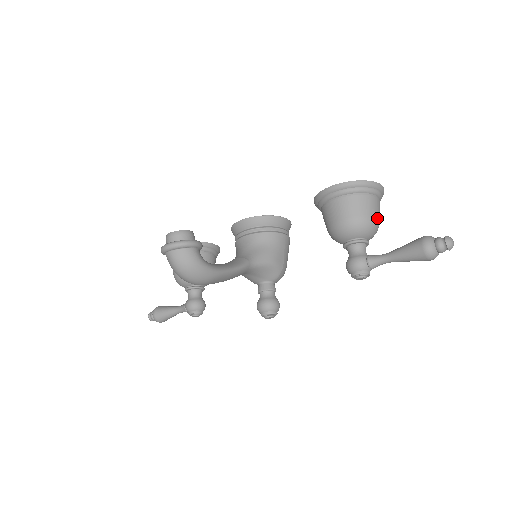
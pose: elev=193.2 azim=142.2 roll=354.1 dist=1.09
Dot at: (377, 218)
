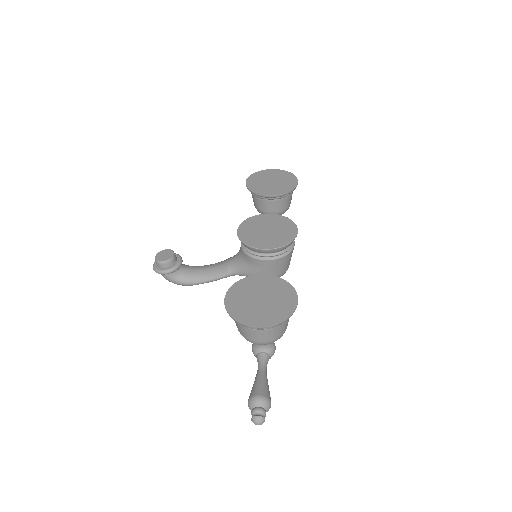
Dot at: (260, 341)
